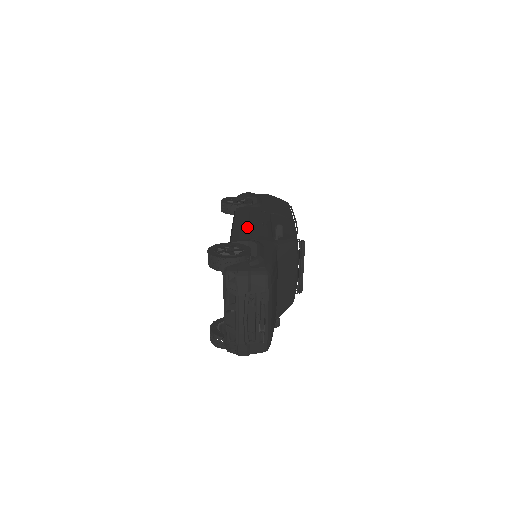
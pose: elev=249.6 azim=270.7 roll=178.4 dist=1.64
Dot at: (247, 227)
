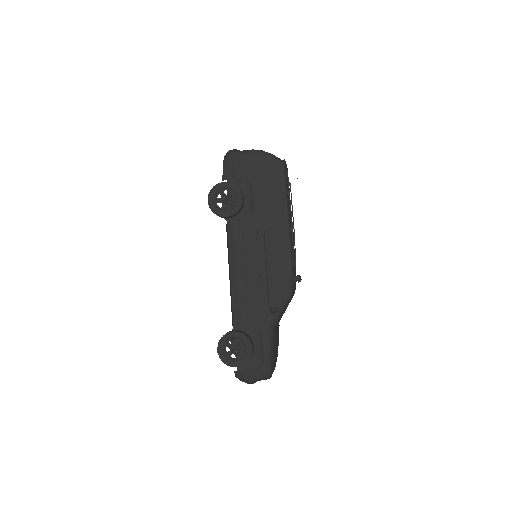
Dot at: (244, 292)
